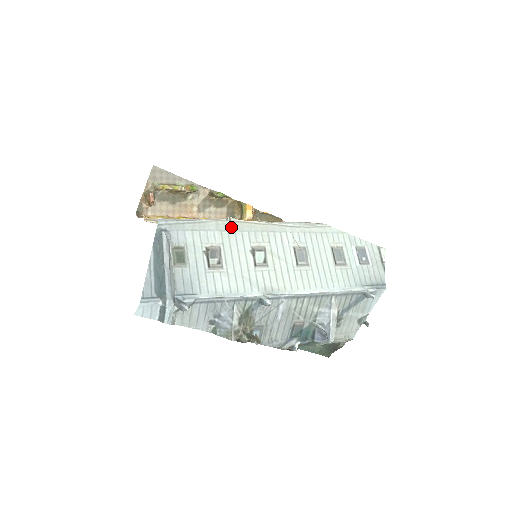
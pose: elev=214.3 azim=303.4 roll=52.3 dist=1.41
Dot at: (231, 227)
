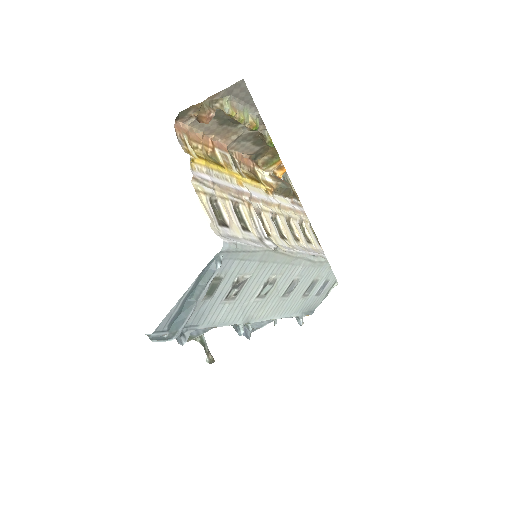
Dot at: (270, 258)
